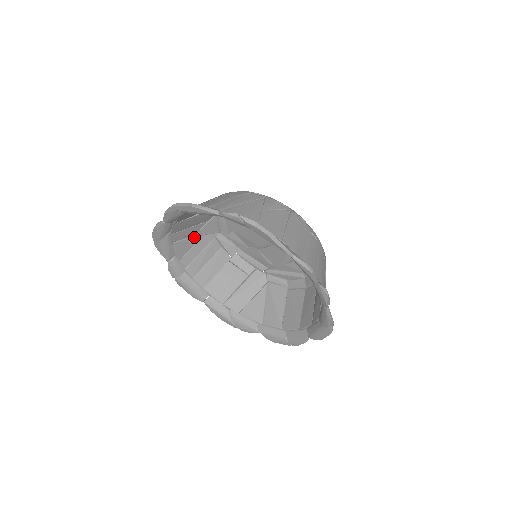
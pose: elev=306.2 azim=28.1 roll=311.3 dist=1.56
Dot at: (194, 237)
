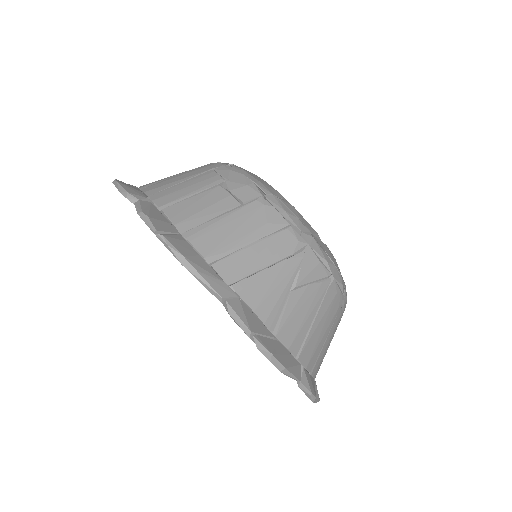
Dot at: occluded
